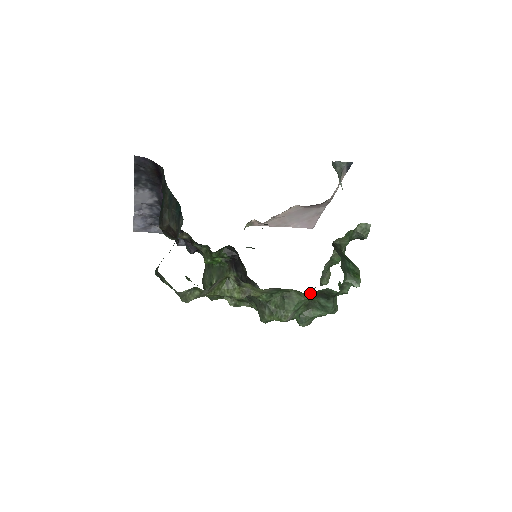
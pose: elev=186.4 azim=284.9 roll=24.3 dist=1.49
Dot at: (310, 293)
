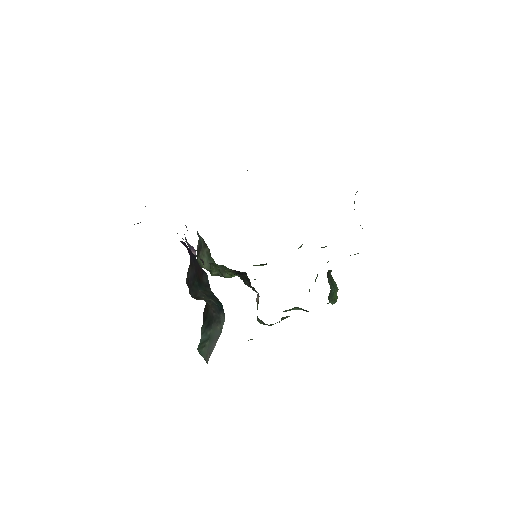
Dot at: occluded
